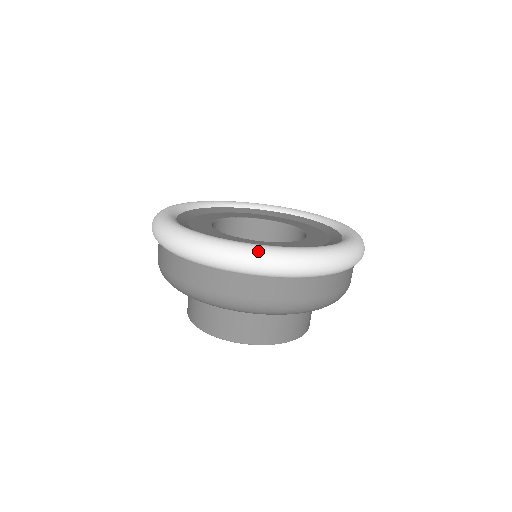
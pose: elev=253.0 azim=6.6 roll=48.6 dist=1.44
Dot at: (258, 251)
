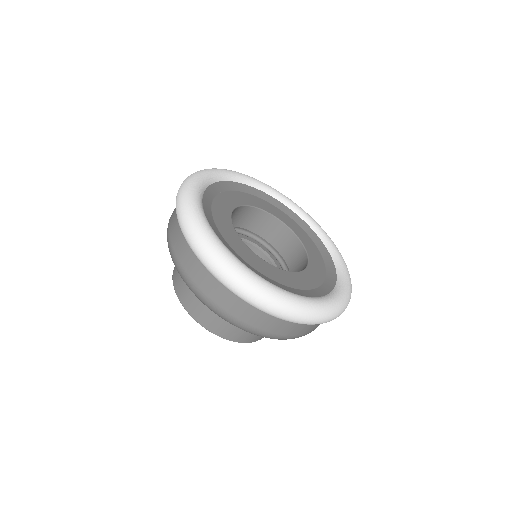
Dot at: (215, 250)
